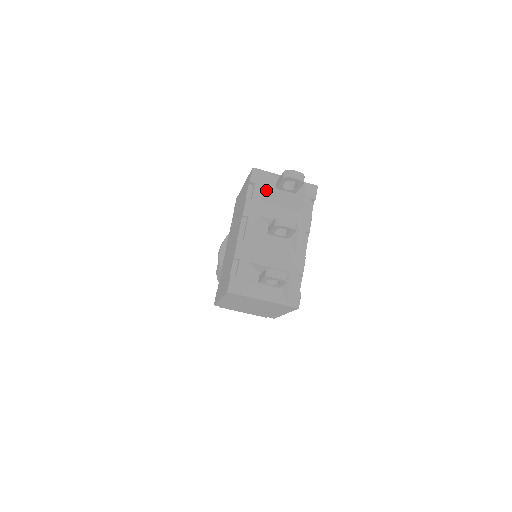
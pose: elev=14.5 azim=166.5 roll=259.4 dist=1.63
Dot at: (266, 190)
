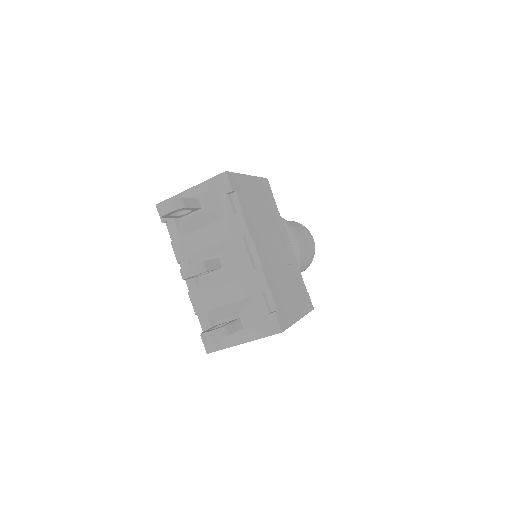
Dot at: (177, 223)
